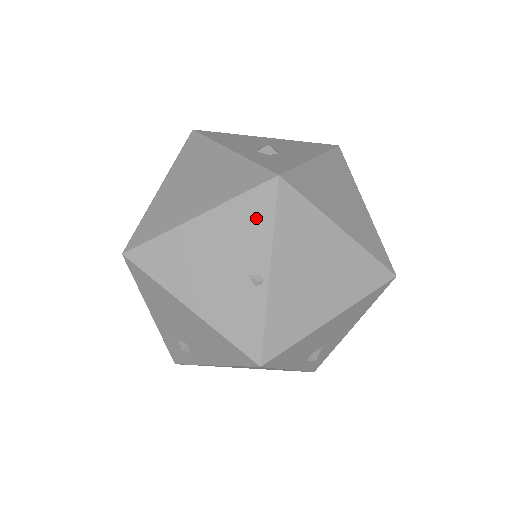
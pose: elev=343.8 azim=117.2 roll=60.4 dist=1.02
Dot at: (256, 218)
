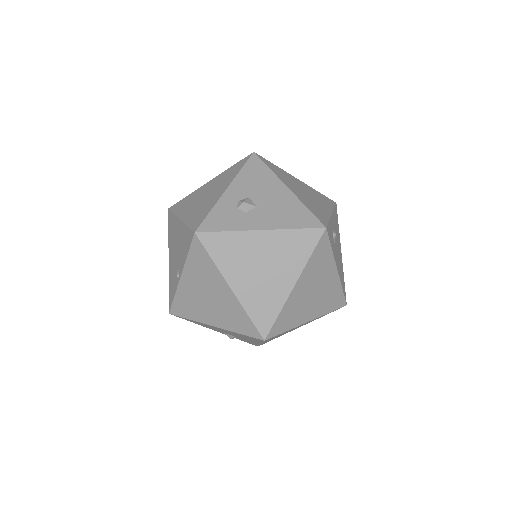
Dot at: (186, 244)
